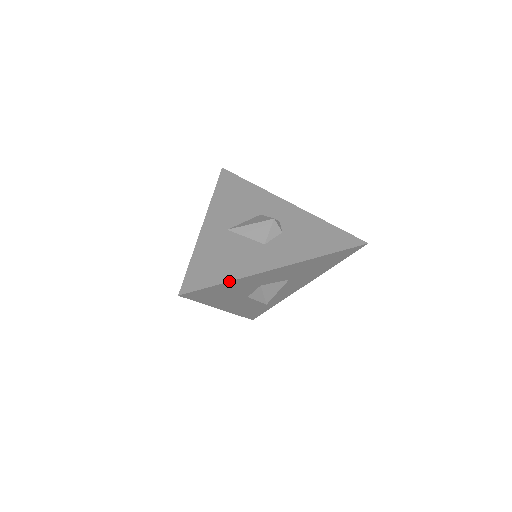
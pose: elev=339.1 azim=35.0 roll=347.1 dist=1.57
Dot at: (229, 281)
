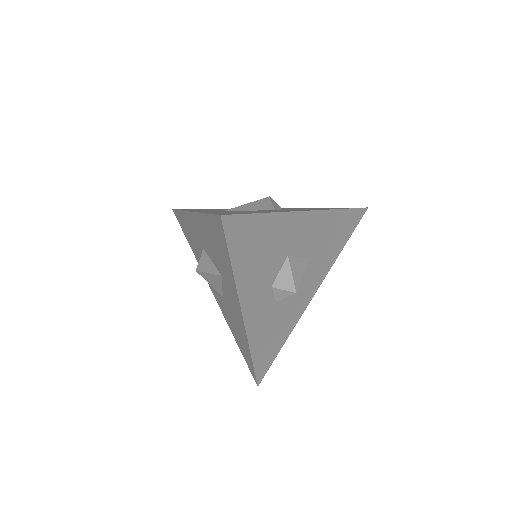
Dot at: (269, 212)
